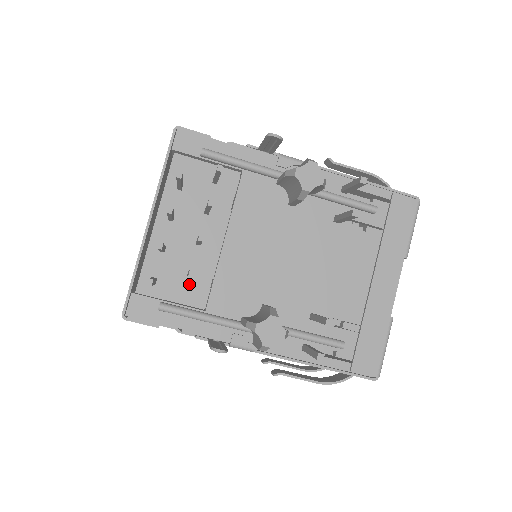
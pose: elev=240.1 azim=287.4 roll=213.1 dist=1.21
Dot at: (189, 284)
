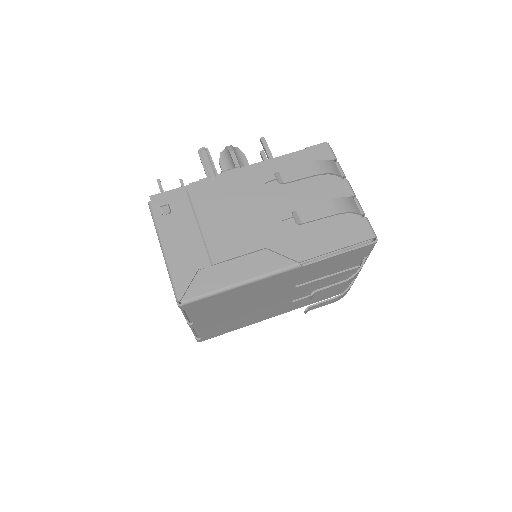
Dot at: occluded
